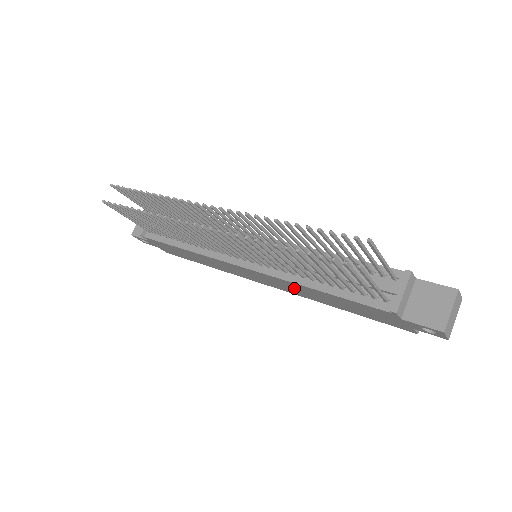
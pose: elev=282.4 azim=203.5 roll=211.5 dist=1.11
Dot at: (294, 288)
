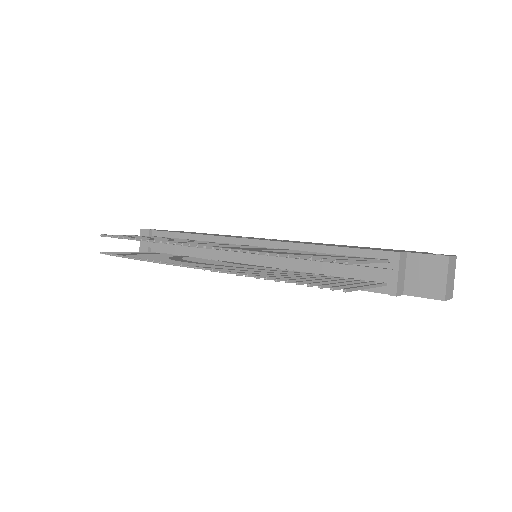
Dot at: occluded
